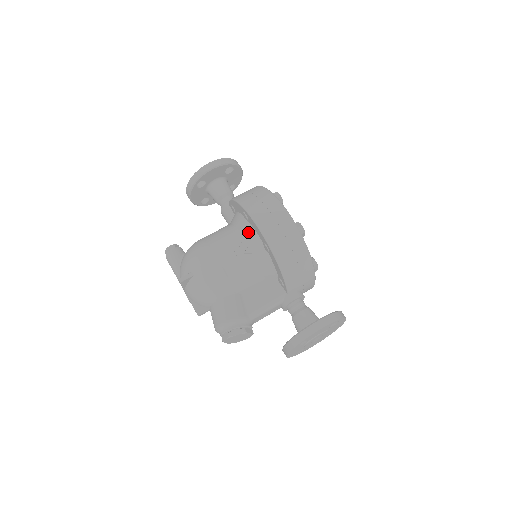
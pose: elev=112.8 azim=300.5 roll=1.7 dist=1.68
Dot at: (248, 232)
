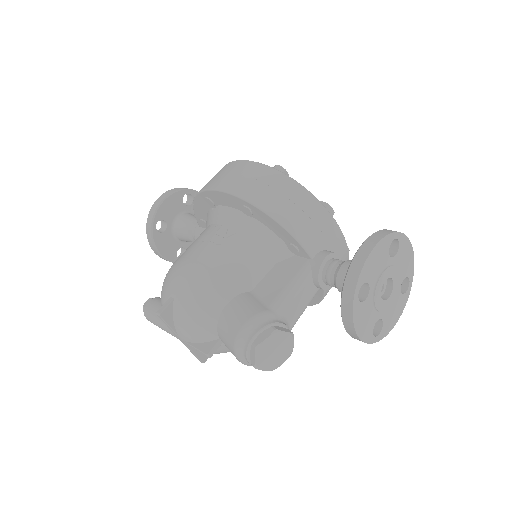
Dot at: (220, 215)
